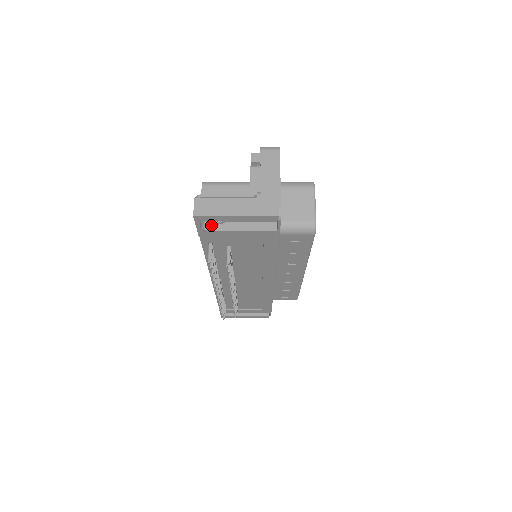
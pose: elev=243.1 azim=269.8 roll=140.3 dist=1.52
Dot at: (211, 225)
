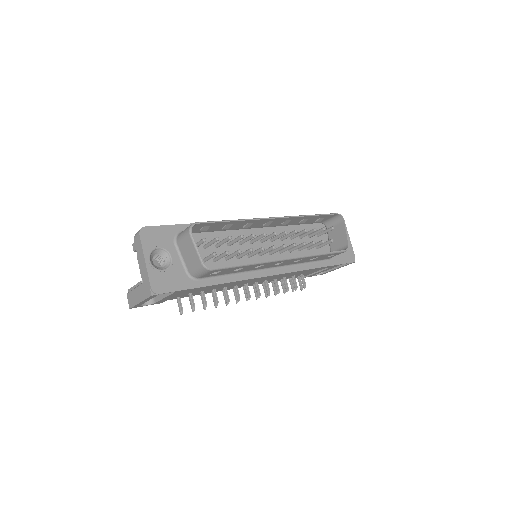
Dot at: (154, 298)
